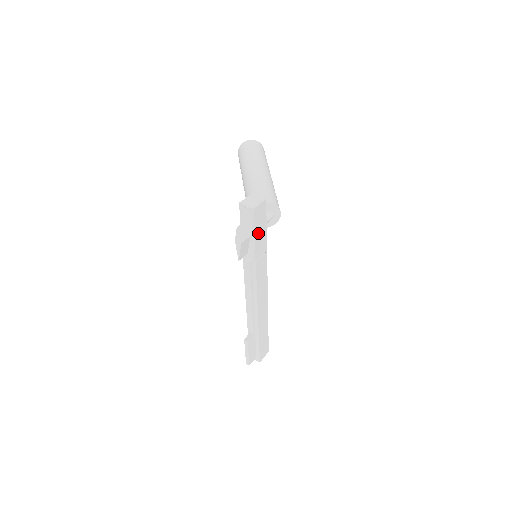
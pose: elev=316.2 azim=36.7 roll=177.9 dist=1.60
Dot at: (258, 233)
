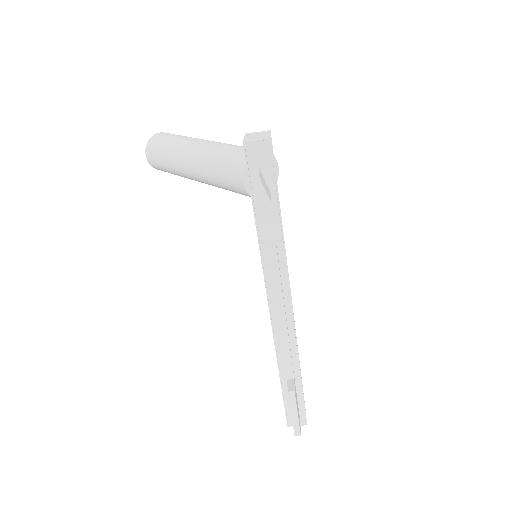
Dot at: occluded
